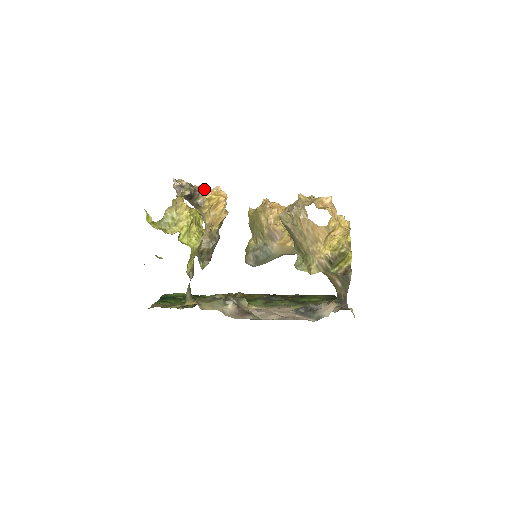
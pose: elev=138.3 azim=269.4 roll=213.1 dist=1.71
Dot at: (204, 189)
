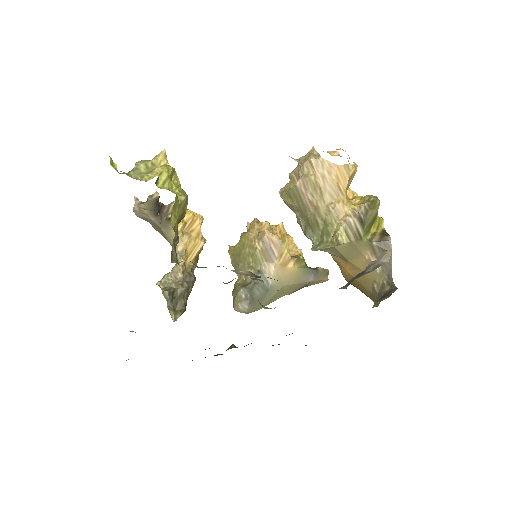
Dot at: occluded
